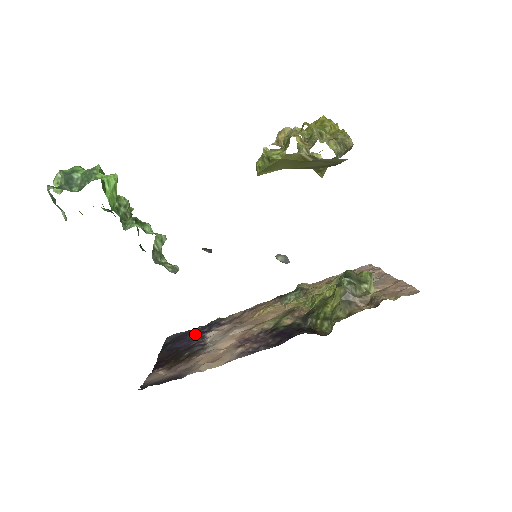
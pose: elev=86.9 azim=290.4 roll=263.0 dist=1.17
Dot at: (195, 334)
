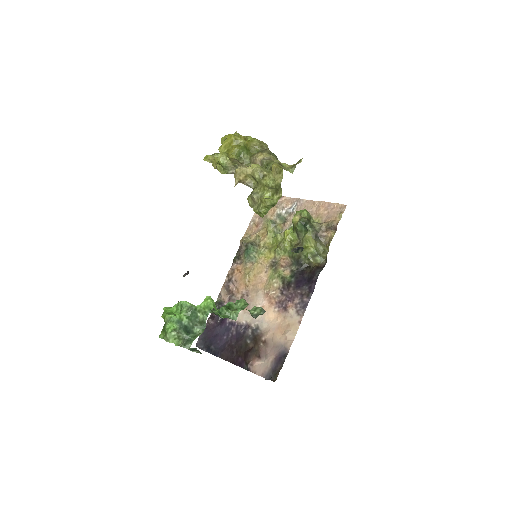
Dot at: (220, 327)
